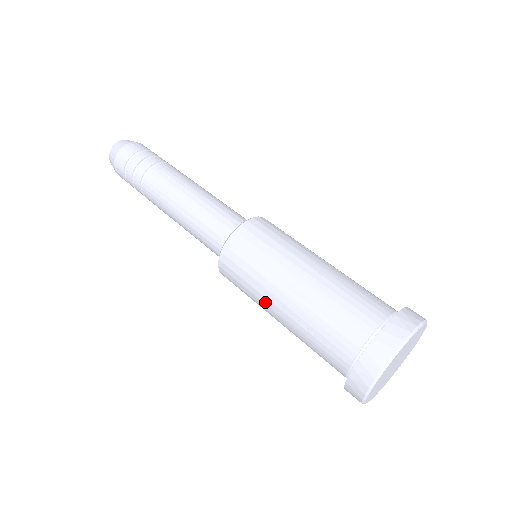
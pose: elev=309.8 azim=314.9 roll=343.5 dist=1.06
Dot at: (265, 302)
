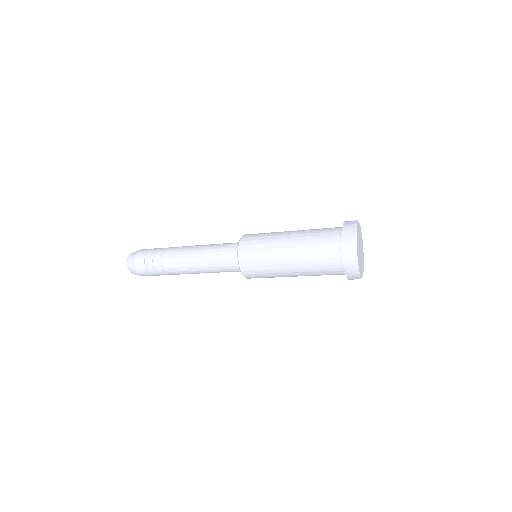
Dot at: (278, 241)
